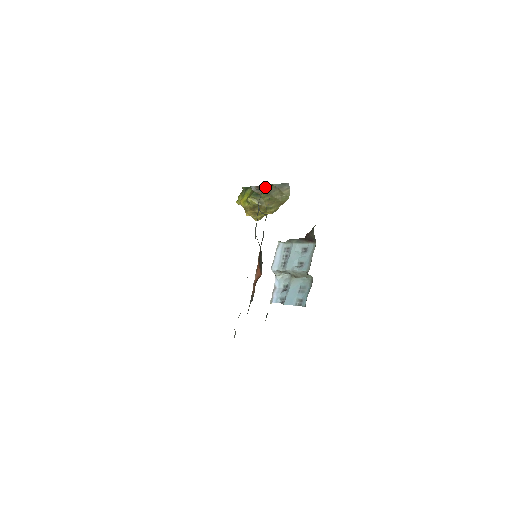
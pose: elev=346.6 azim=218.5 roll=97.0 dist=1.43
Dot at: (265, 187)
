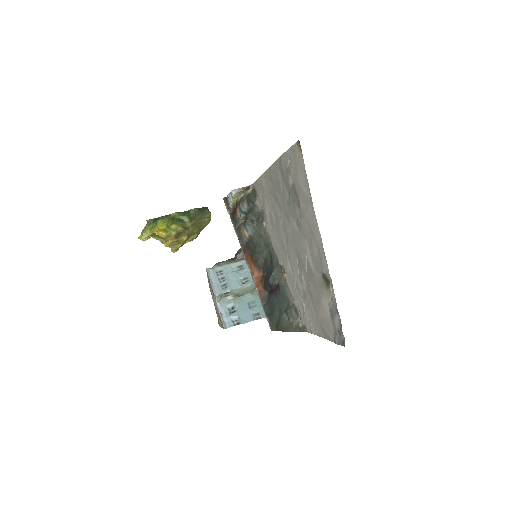
Dot at: (187, 212)
